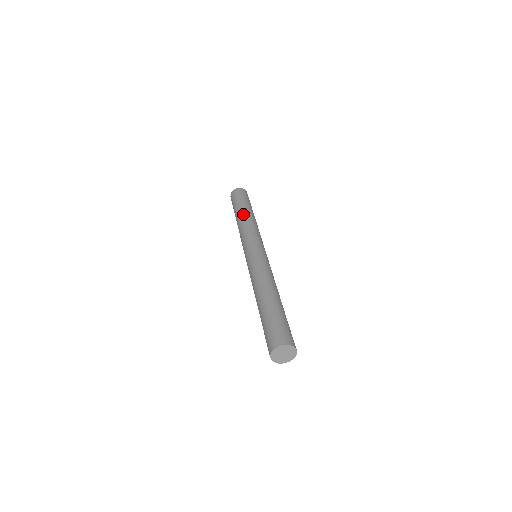
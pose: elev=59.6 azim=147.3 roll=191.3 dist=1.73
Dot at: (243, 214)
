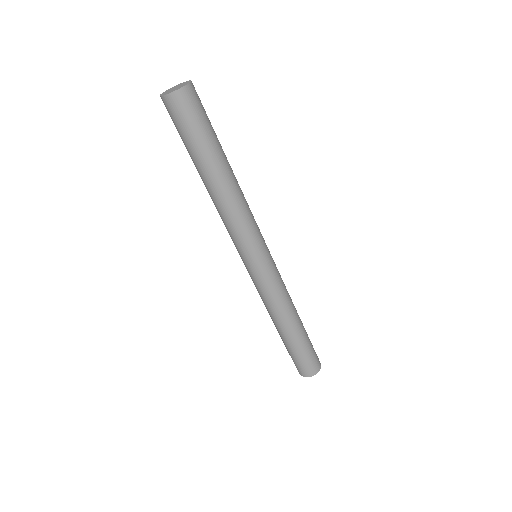
Dot at: occluded
